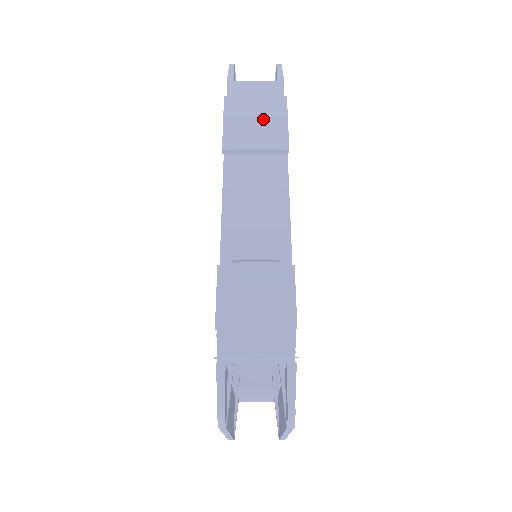
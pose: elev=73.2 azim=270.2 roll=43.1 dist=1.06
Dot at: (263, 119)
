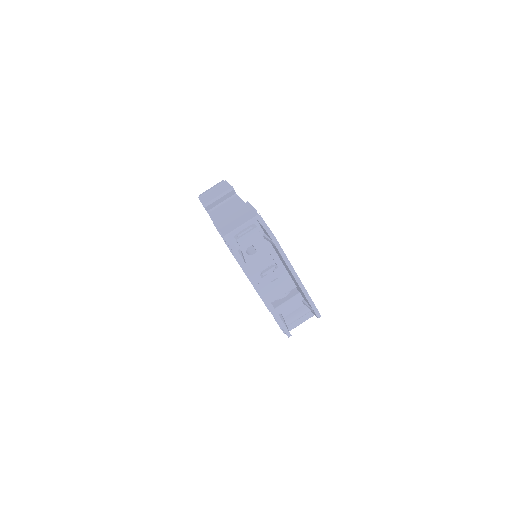
Dot at: (218, 190)
